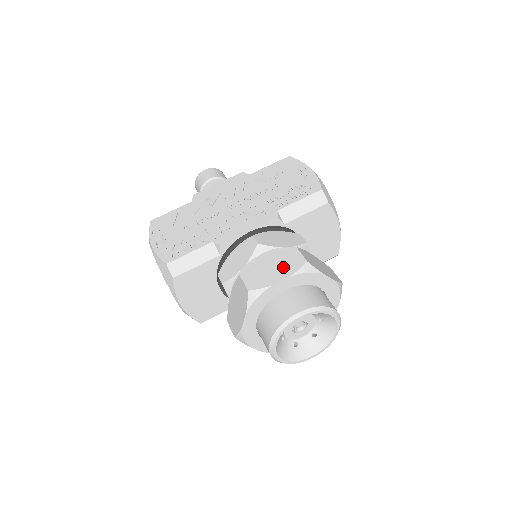
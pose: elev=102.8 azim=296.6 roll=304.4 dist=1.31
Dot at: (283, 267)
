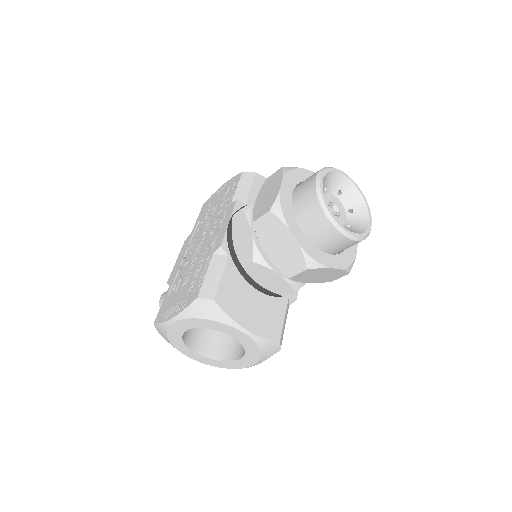
Dot at: (272, 185)
